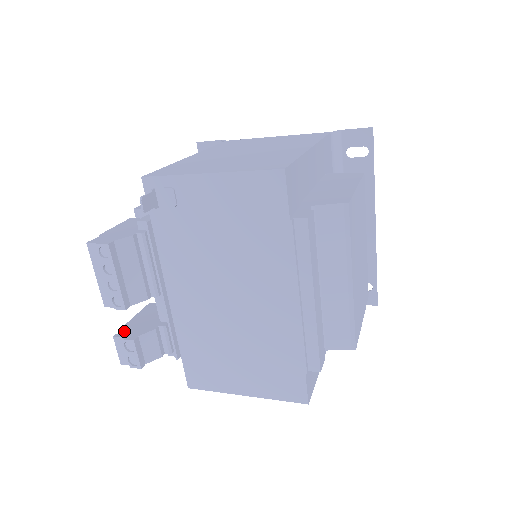
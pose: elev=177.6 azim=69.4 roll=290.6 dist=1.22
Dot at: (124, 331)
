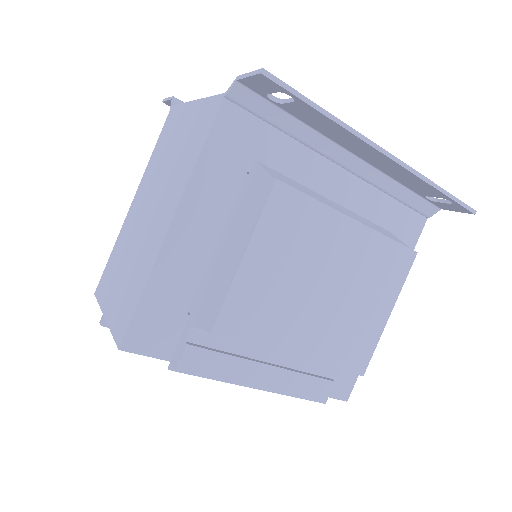
Dot at: occluded
